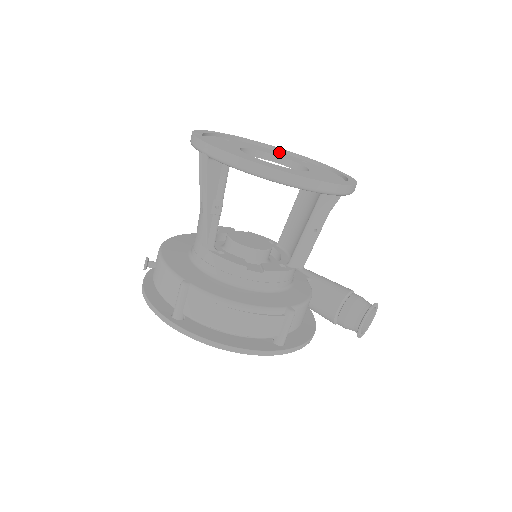
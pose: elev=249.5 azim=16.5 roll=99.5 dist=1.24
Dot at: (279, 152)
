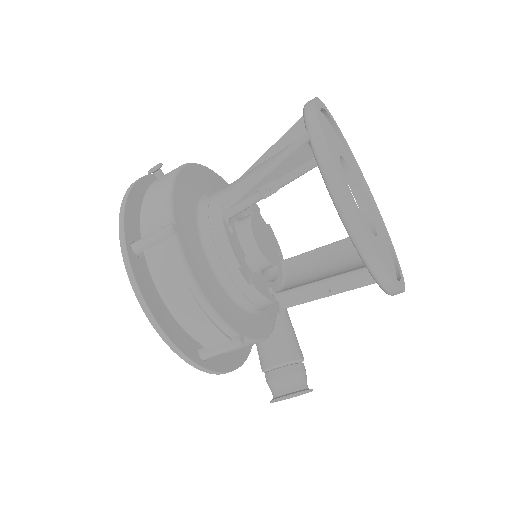
Dot at: (363, 186)
